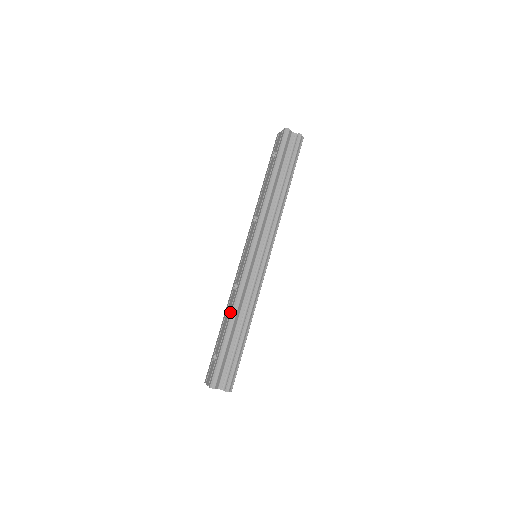
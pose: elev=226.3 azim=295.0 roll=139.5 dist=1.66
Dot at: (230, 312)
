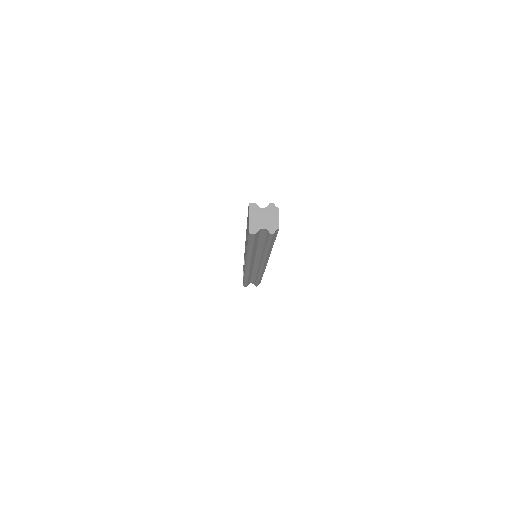
Dot at: occluded
